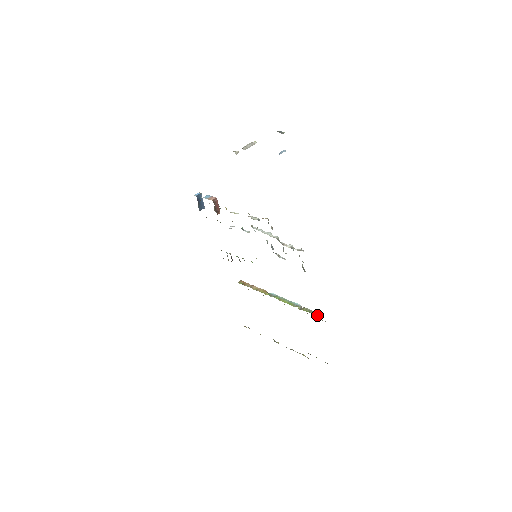
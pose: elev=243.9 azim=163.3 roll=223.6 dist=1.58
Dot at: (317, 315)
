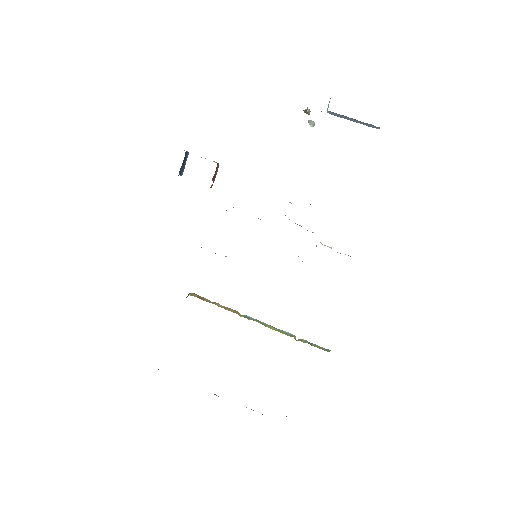
Dot at: (324, 349)
